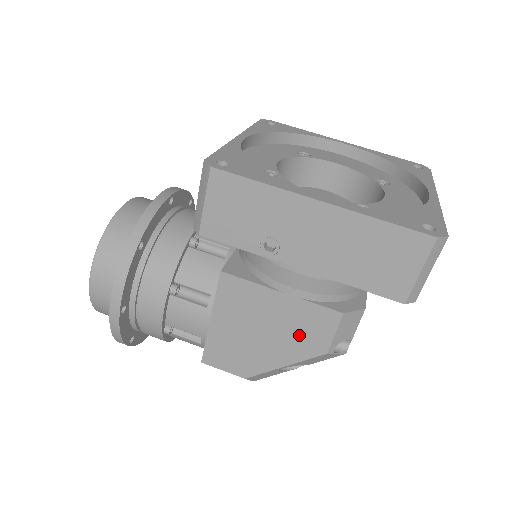
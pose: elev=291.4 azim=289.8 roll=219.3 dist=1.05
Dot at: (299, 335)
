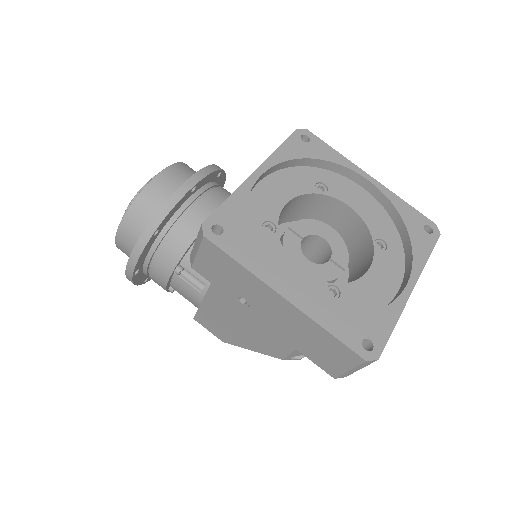
Dot at: (264, 341)
